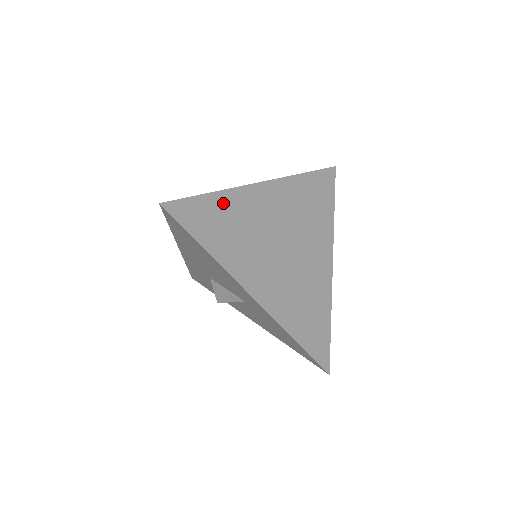
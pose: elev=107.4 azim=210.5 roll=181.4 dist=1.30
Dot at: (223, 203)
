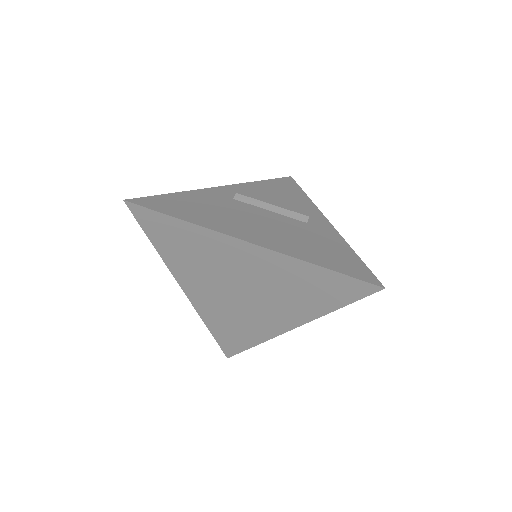
Dot at: (190, 232)
